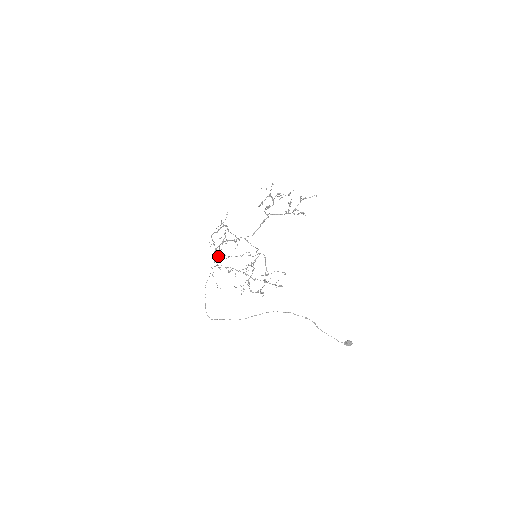
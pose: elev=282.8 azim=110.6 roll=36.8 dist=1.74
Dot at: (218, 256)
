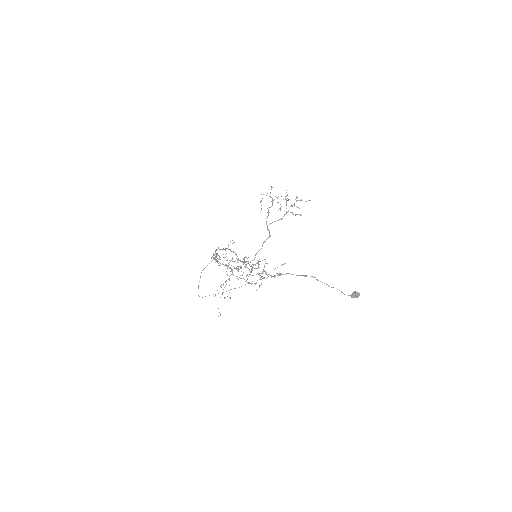
Dot at: occluded
